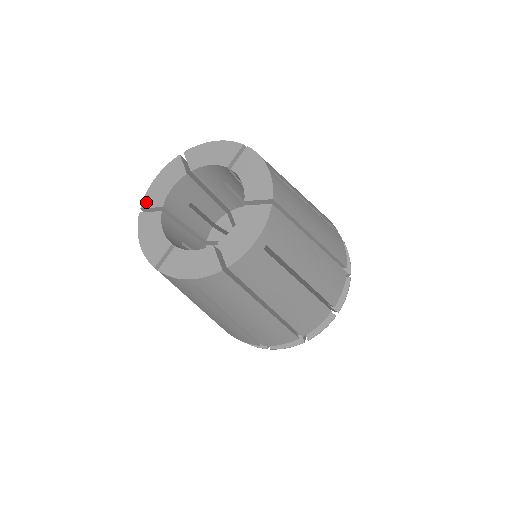
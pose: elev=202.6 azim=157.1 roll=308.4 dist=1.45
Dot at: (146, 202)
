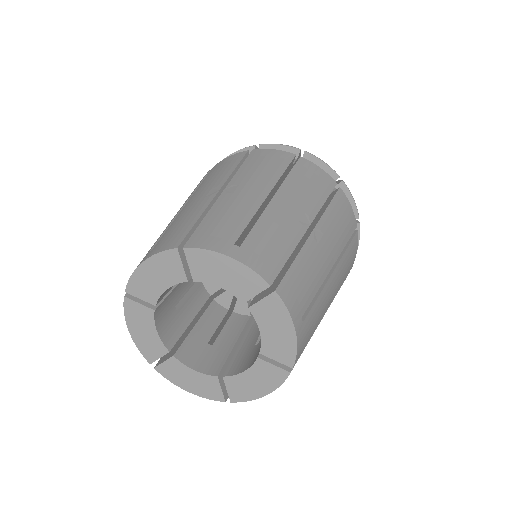
Dot at: (148, 357)
